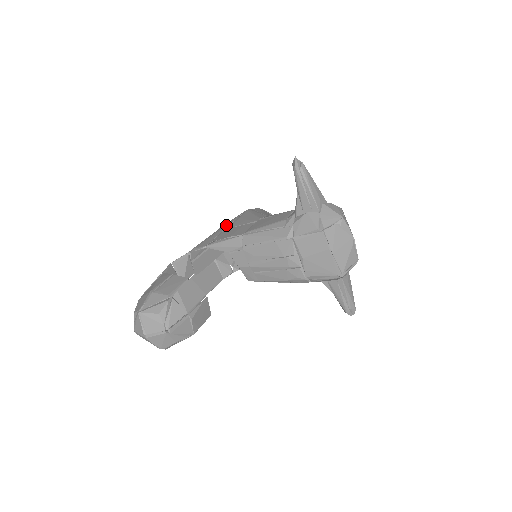
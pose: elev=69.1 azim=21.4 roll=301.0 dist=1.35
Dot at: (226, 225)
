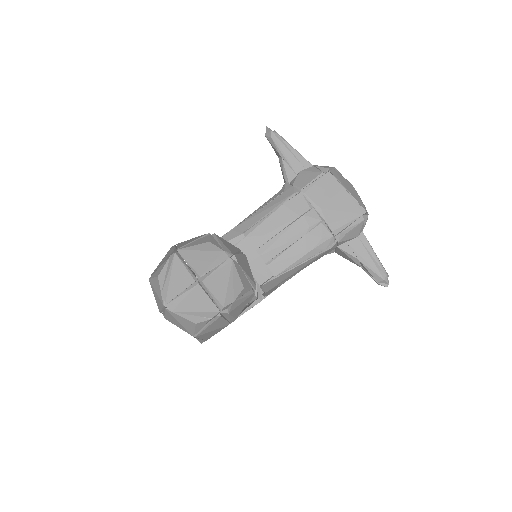
Dot at: occluded
